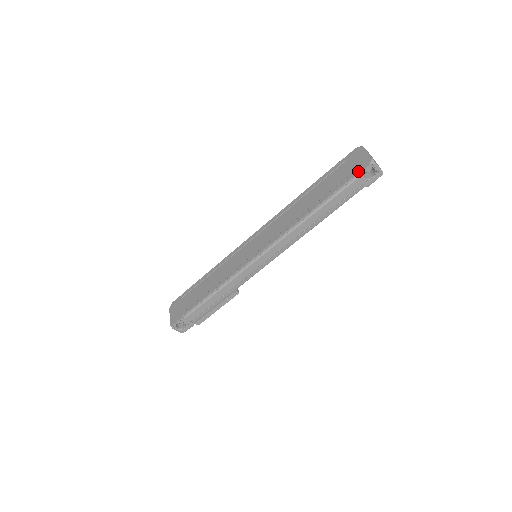
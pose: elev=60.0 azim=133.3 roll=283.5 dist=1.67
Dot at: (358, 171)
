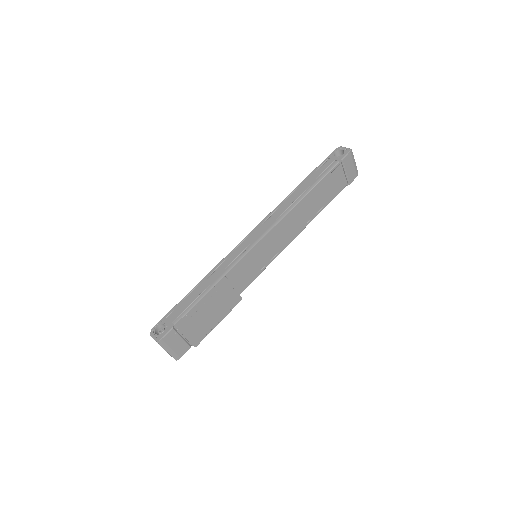
Dot at: occluded
